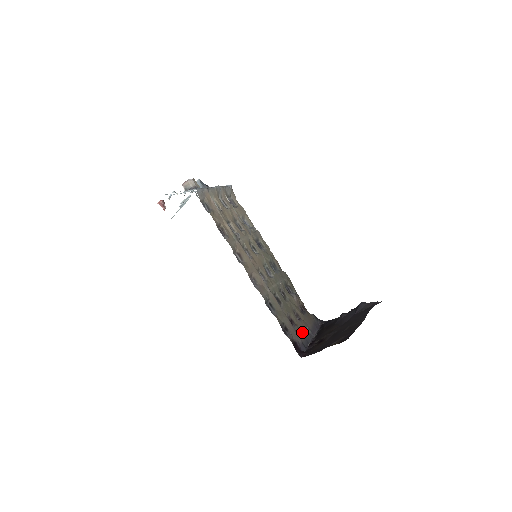
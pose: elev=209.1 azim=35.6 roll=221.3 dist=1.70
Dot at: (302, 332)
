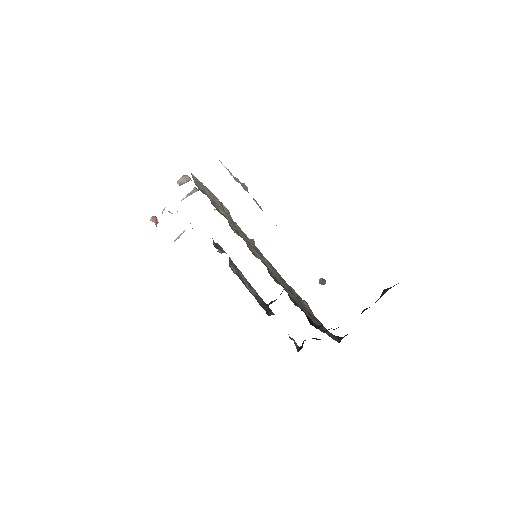
Dot at: (317, 323)
